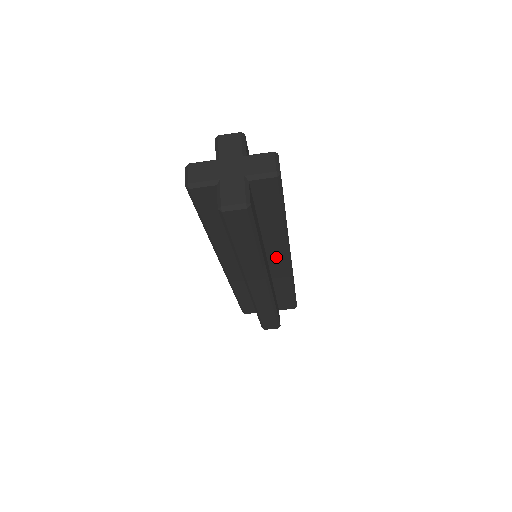
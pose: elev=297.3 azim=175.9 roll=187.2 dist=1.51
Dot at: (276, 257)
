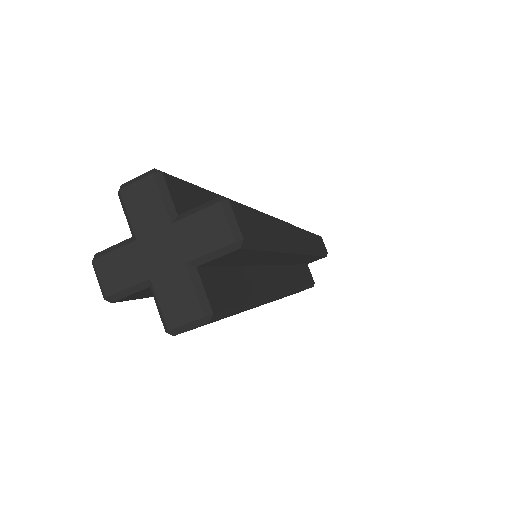
Dot at: (283, 260)
